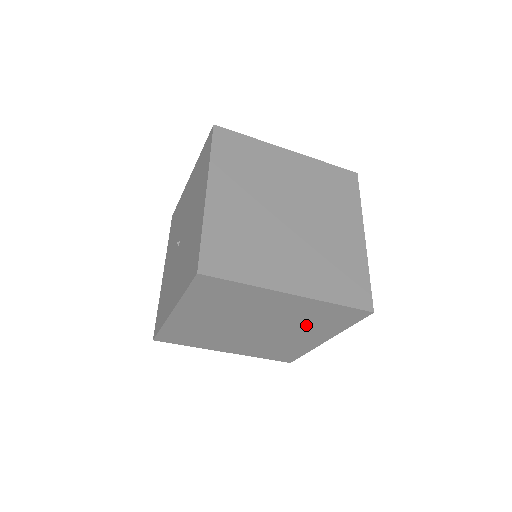
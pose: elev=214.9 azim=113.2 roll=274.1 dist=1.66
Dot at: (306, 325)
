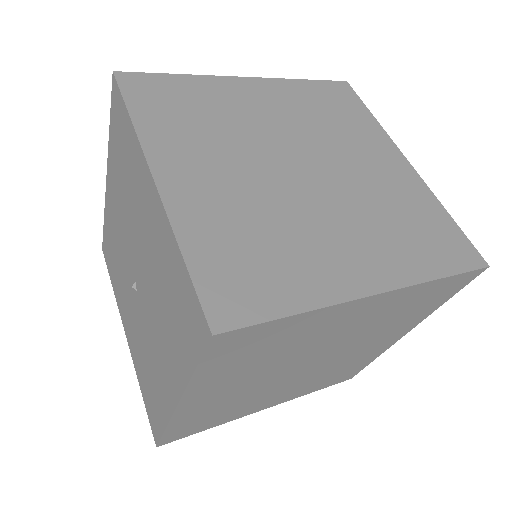
Dot at: (385, 327)
